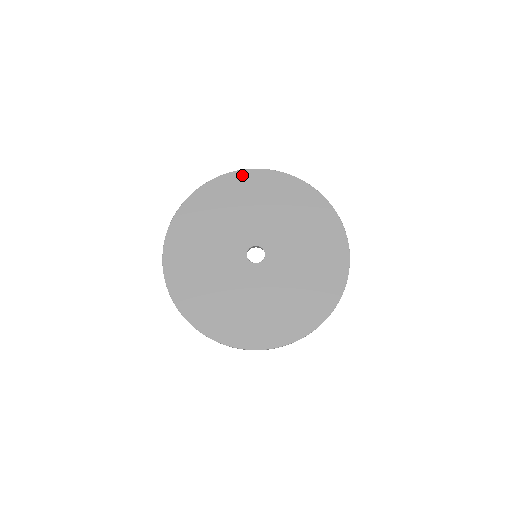
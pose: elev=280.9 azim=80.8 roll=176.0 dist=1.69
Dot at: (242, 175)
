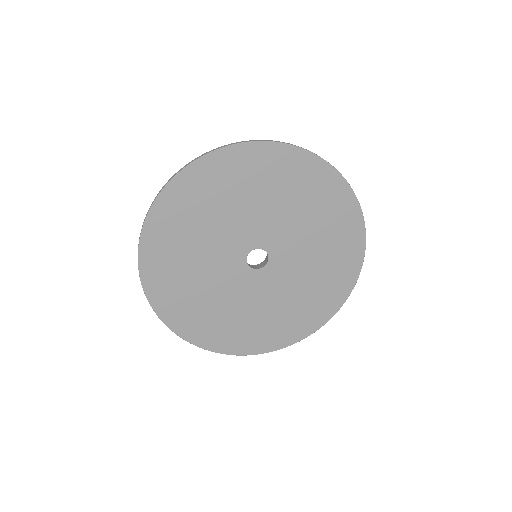
Dot at: (206, 164)
